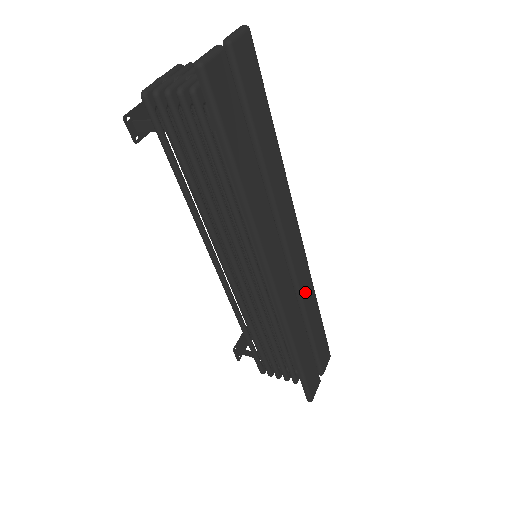
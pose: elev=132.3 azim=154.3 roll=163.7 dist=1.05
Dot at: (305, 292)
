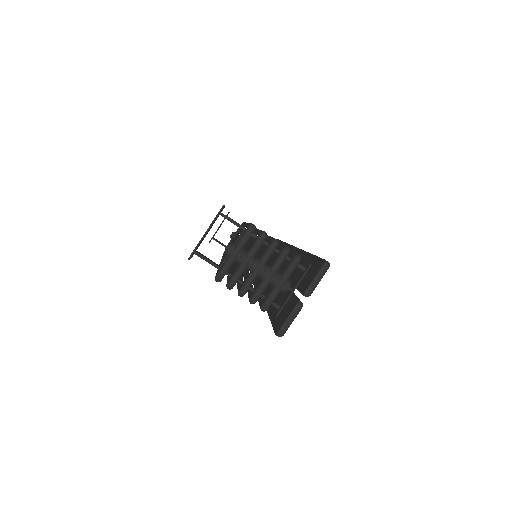
Dot at: occluded
